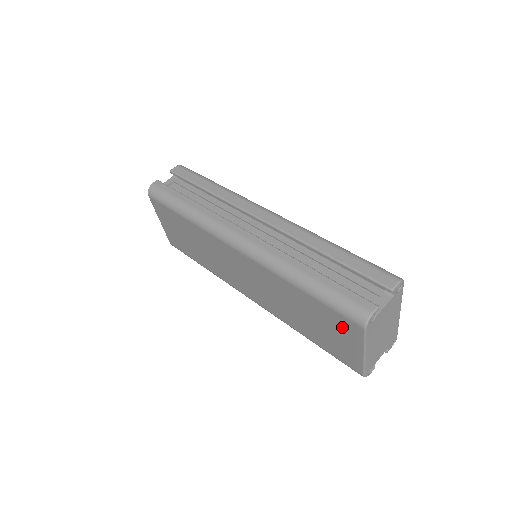
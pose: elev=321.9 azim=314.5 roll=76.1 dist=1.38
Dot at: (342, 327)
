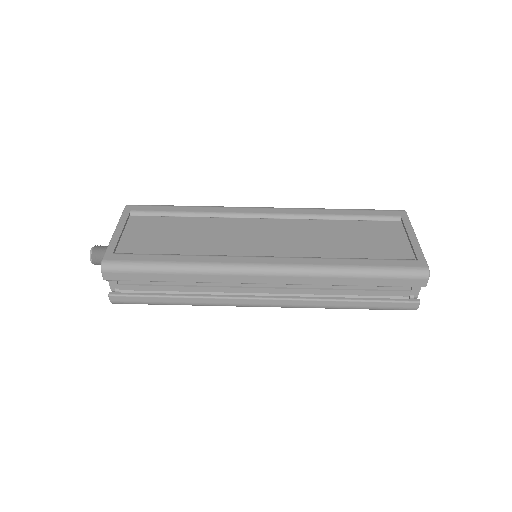
Dot at: occluded
